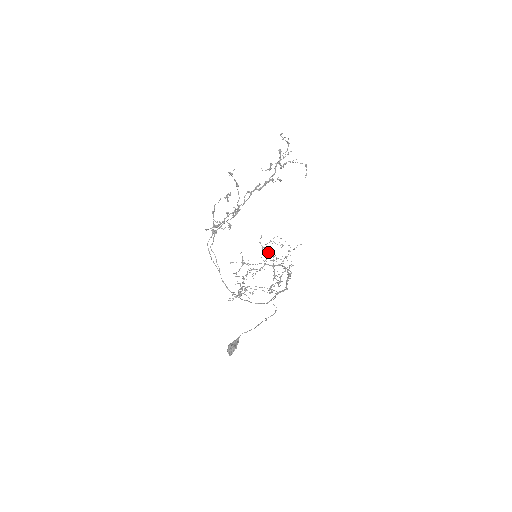
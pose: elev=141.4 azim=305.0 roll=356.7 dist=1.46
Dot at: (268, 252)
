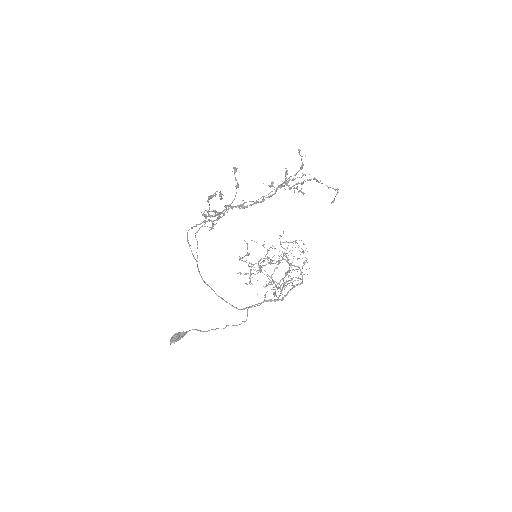
Dot at: occluded
